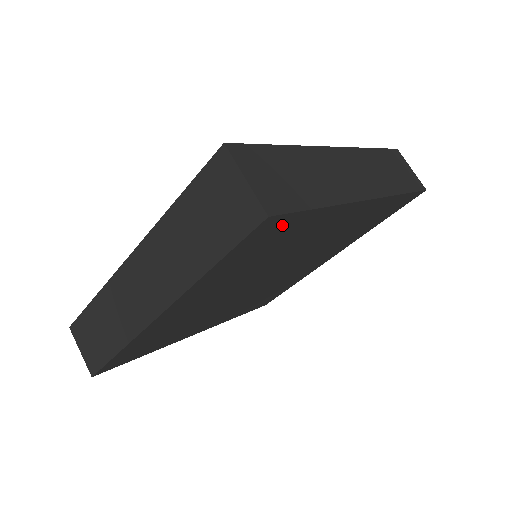
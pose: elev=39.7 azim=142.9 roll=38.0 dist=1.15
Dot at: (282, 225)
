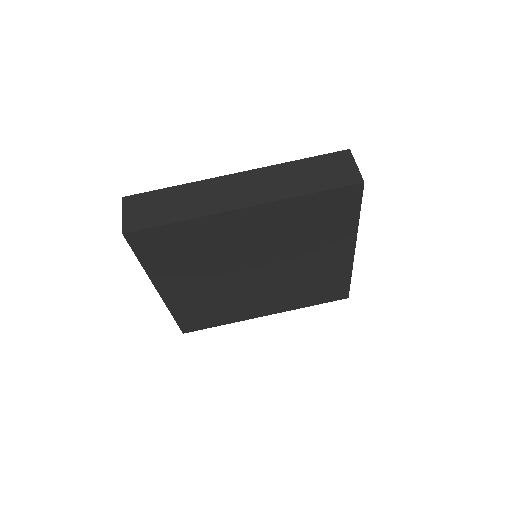
Dot at: (349, 203)
